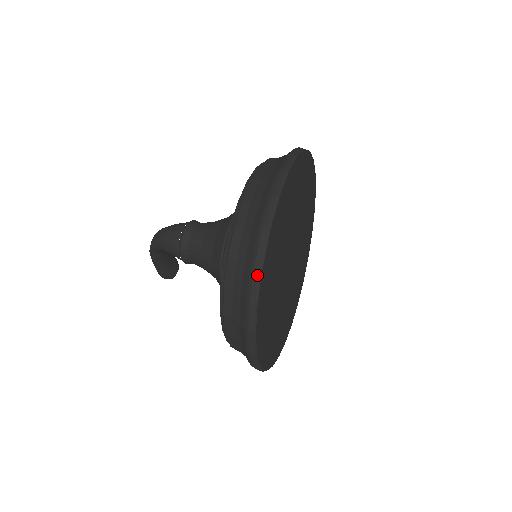
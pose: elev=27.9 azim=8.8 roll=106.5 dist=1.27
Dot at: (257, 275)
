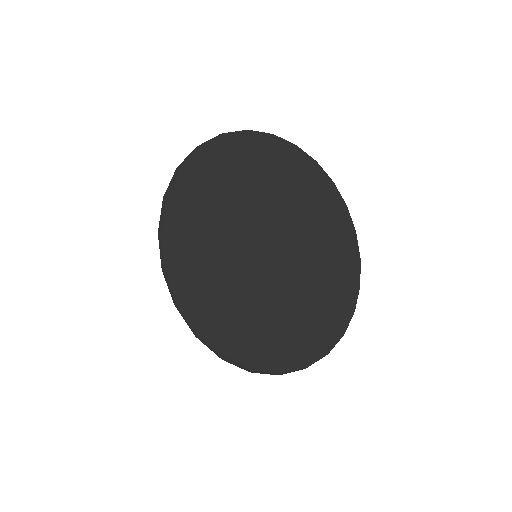
Dot at: (167, 277)
